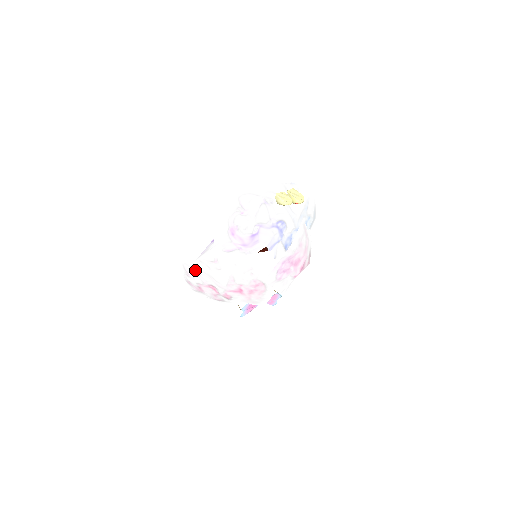
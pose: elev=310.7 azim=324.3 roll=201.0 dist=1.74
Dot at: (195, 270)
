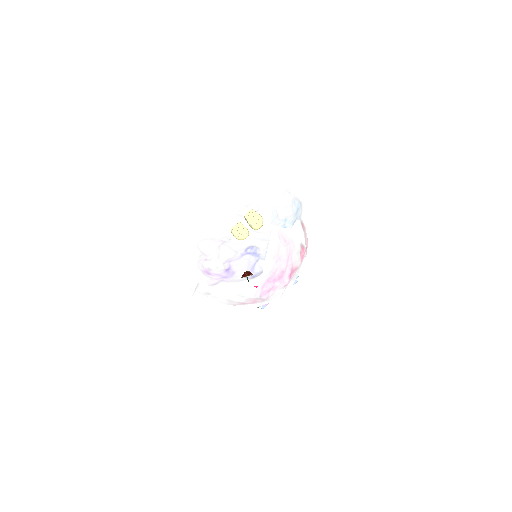
Dot at: occluded
